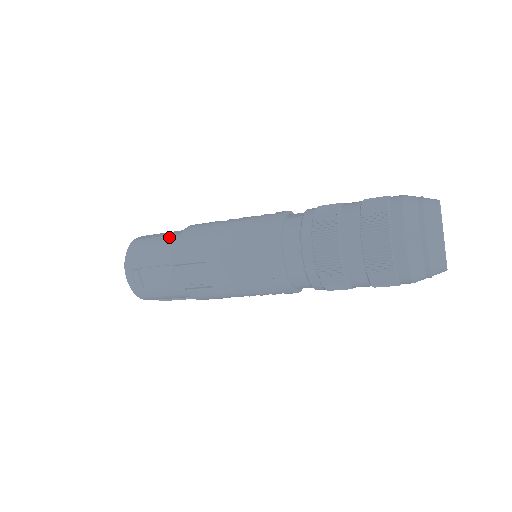
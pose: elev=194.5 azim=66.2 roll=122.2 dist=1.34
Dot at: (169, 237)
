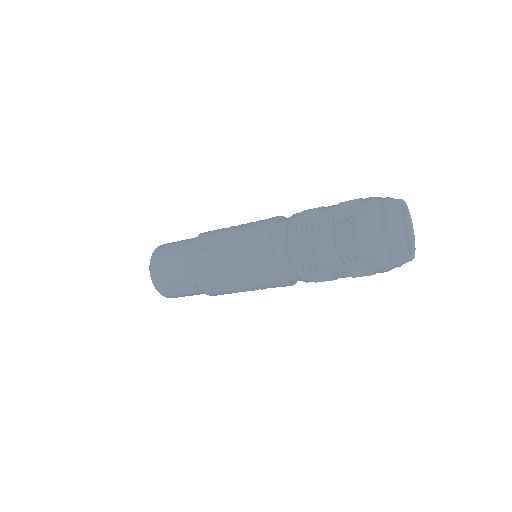
Dot at: occluded
